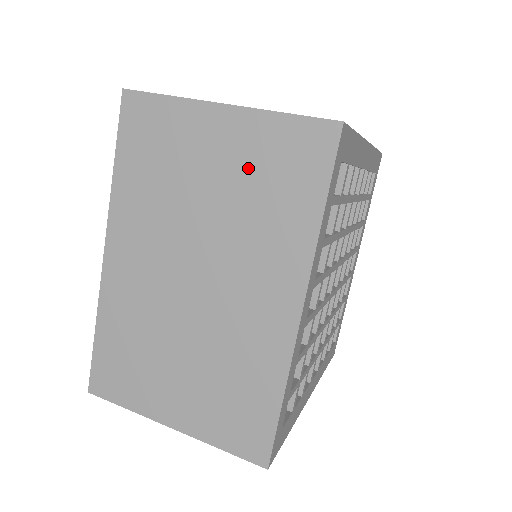
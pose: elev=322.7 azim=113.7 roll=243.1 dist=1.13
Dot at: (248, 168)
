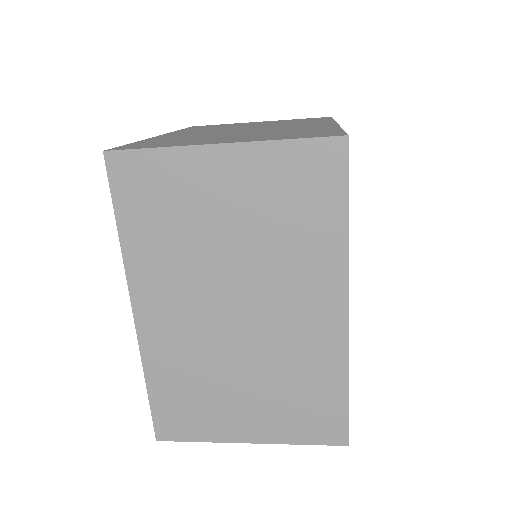
Dot at: occluded
